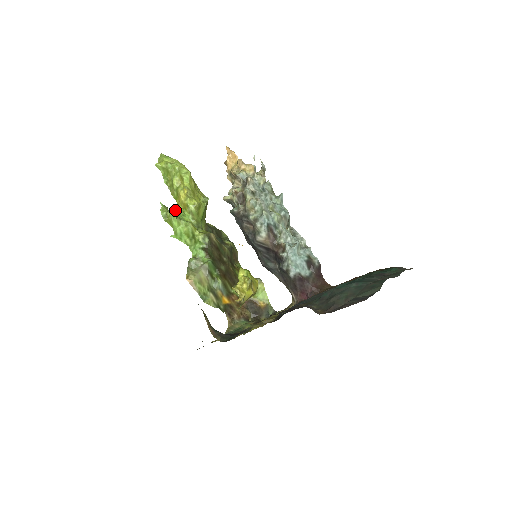
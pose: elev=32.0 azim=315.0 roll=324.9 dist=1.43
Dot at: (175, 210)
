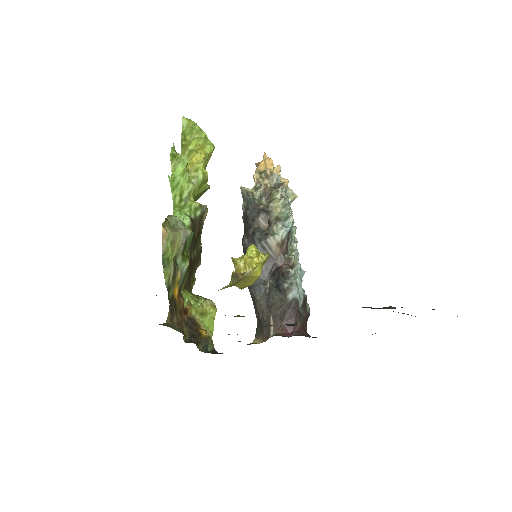
Dot at: occluded
